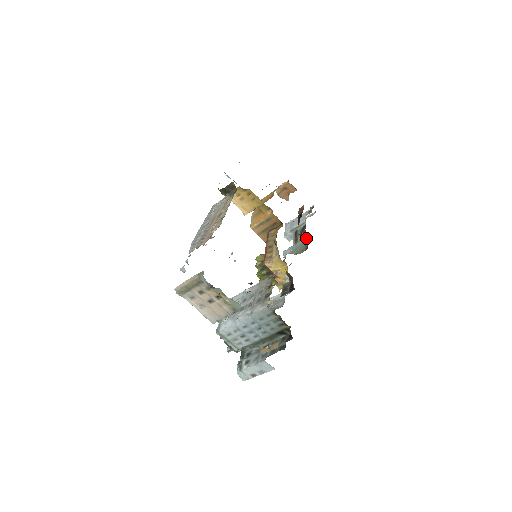
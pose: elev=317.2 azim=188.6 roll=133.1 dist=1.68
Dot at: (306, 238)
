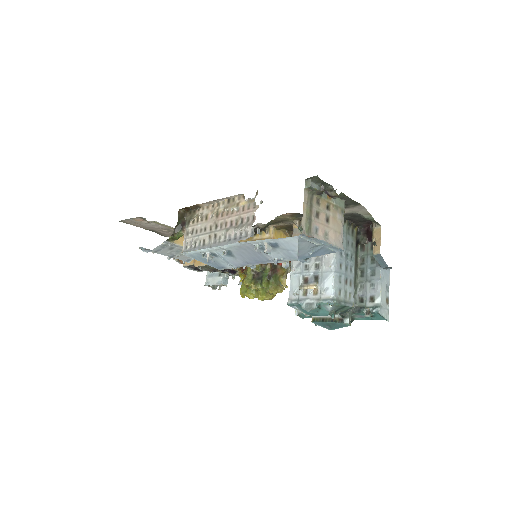
Dot at: occluded
